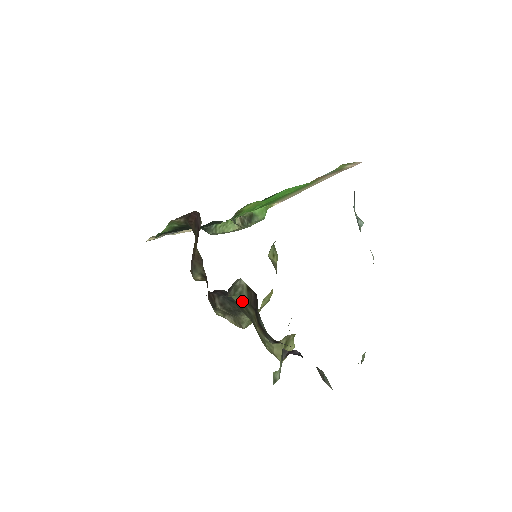
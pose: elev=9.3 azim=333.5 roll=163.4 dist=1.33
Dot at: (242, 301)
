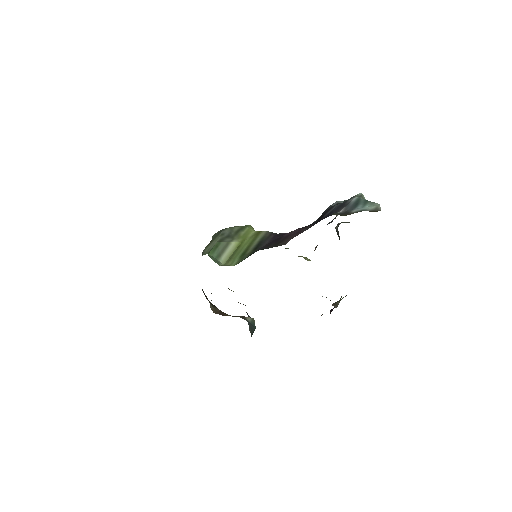
Dot at: occluded
